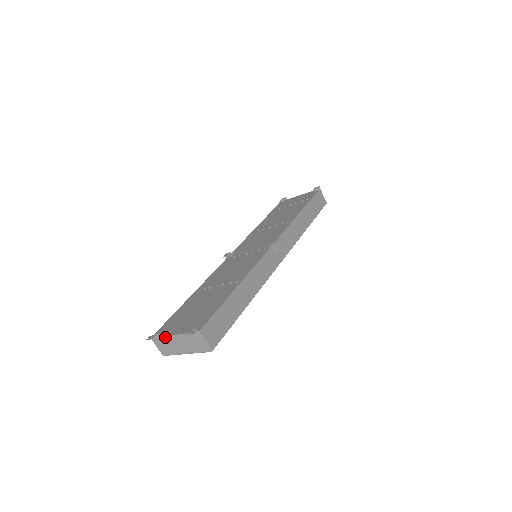
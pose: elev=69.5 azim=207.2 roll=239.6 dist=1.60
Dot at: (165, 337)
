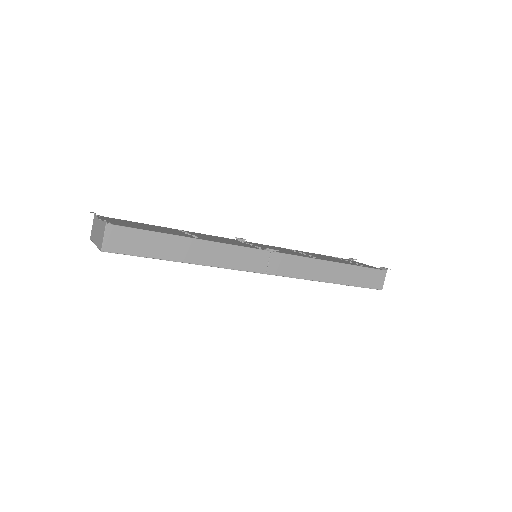
Dot at: (97, 218)
